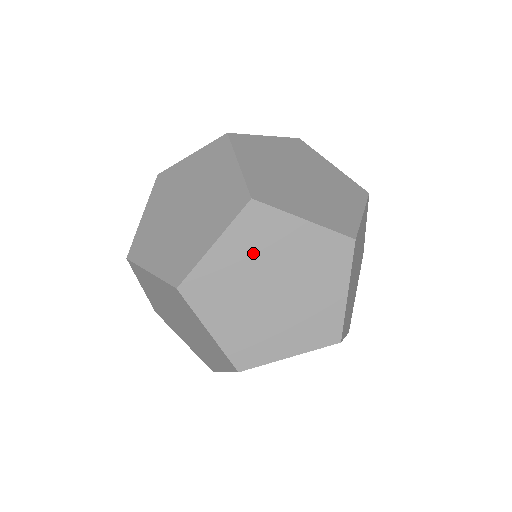
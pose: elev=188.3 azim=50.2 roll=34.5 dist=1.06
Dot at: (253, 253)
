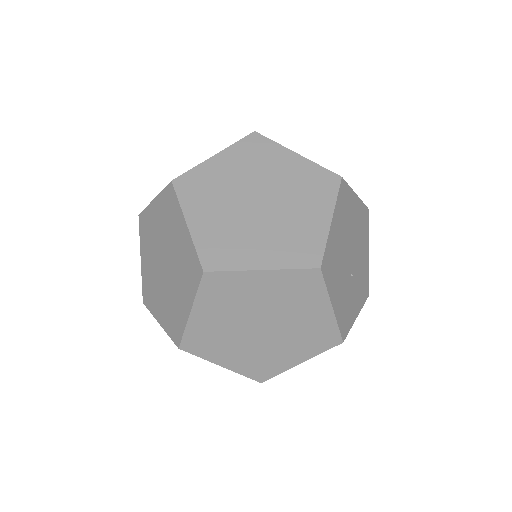
Dot at: (164, 224)
